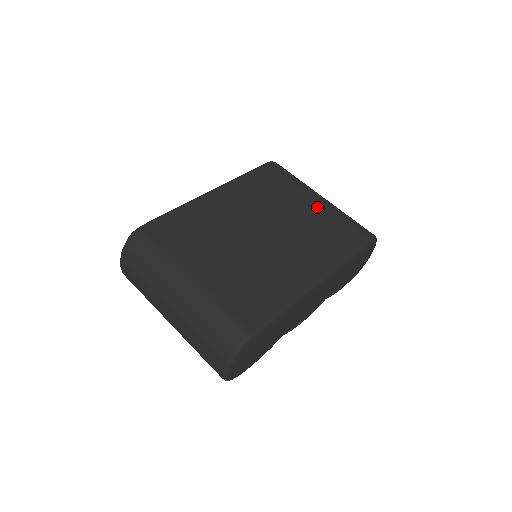
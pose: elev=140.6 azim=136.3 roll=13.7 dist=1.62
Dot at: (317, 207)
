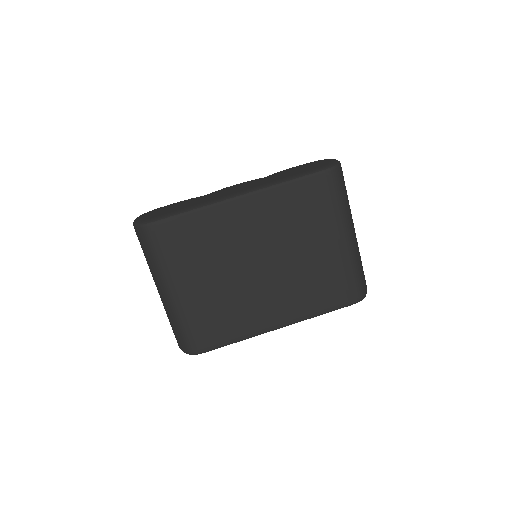
Dot at: (333, 252)
